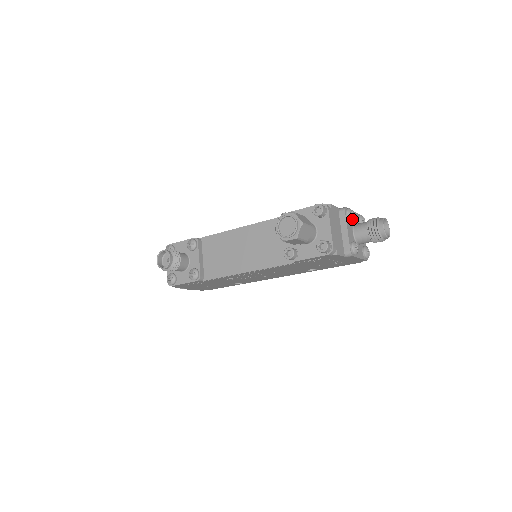
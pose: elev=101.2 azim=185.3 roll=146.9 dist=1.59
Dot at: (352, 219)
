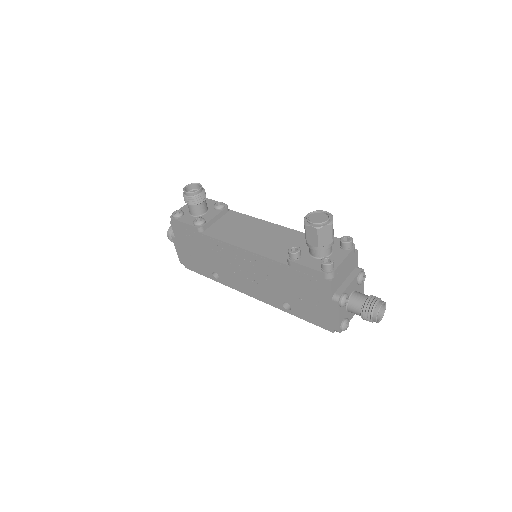
Dot at: (361, 282)
